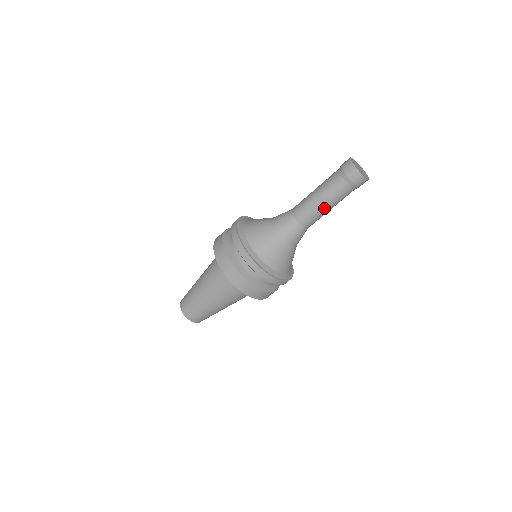
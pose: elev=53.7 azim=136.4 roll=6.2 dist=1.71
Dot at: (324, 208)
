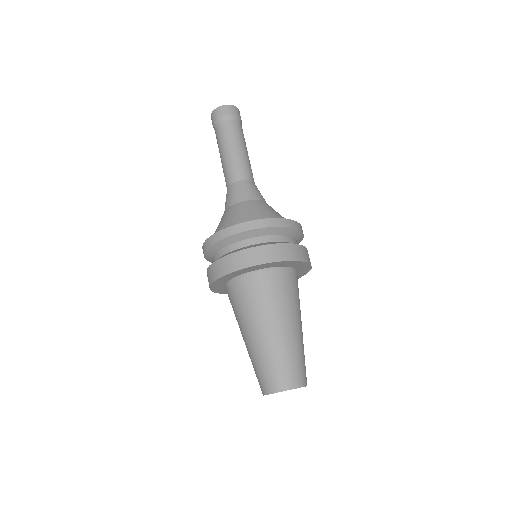
Dot at: (227, 154)
